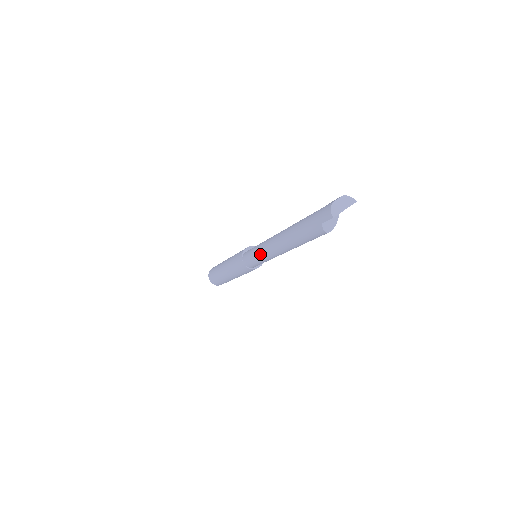
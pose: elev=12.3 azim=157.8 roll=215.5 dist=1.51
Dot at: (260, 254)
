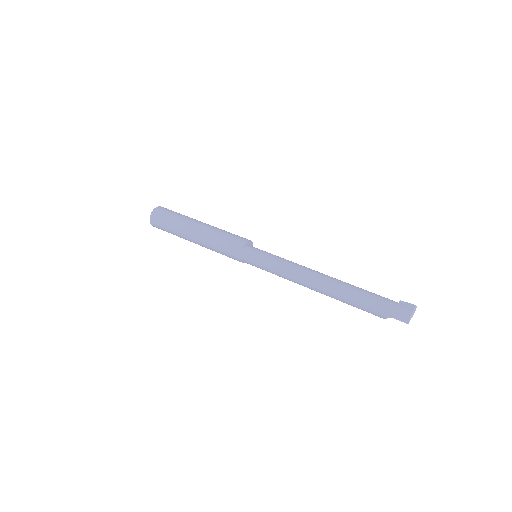
Dot at: (279, 271)
